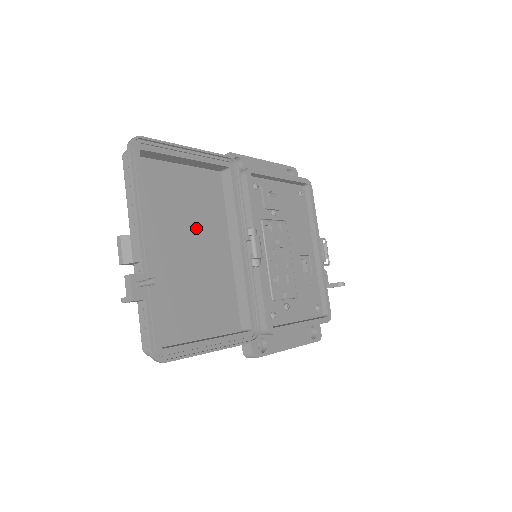
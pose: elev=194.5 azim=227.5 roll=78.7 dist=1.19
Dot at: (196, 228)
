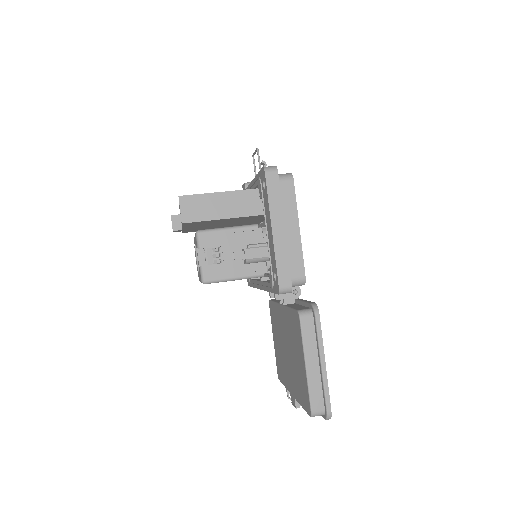
Dot at: occluded
